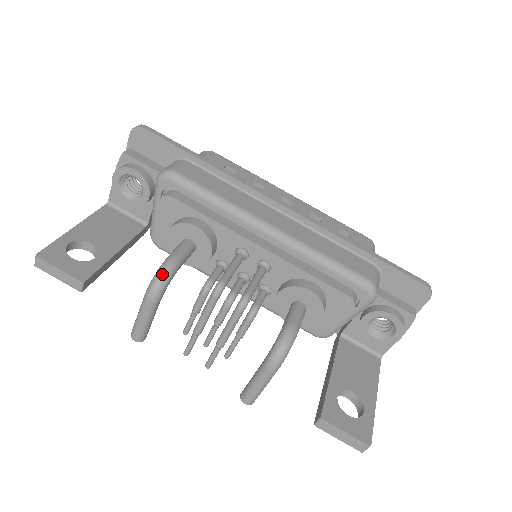
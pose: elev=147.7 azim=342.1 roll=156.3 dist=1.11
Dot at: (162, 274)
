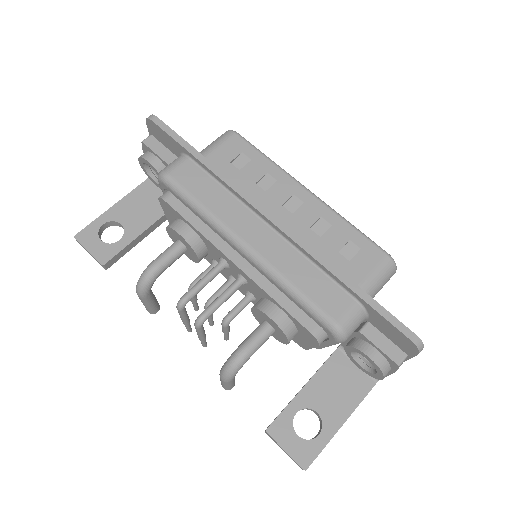
Dot at: (143, 279)
